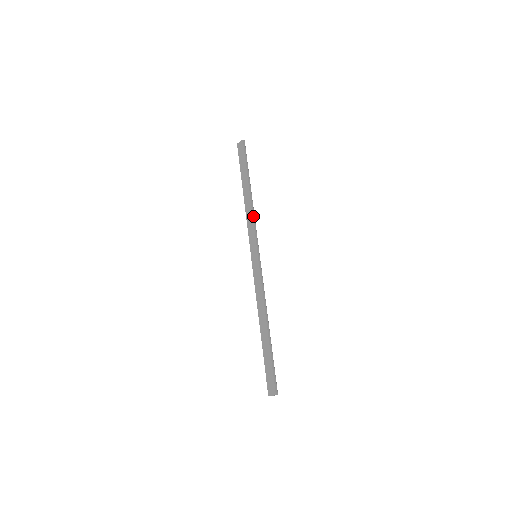
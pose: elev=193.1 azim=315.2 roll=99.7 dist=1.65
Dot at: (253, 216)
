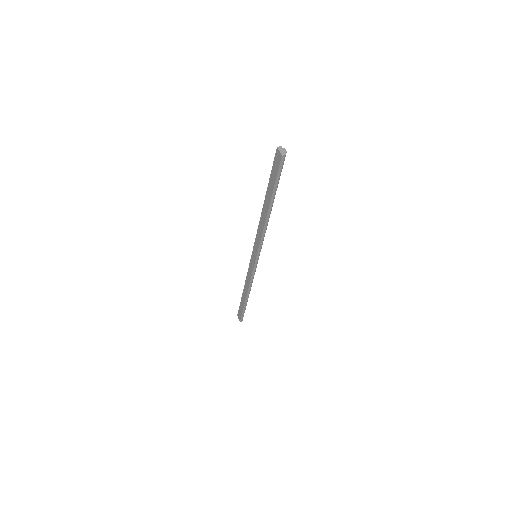
Dot at: (263, 234)
